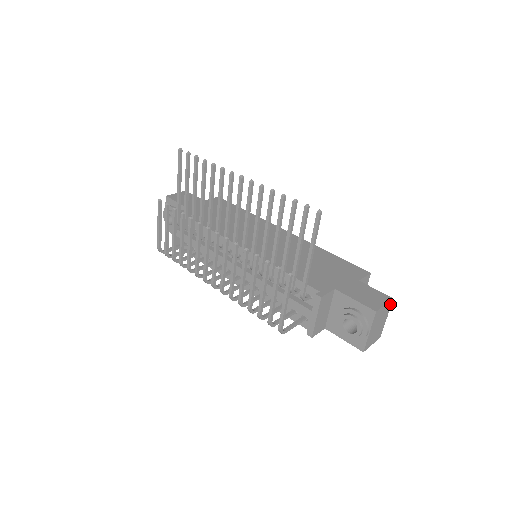
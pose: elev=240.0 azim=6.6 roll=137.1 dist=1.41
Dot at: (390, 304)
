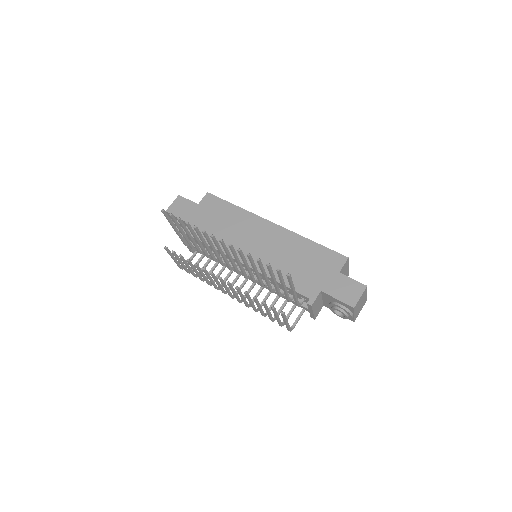
Dot at: (366, 289)
